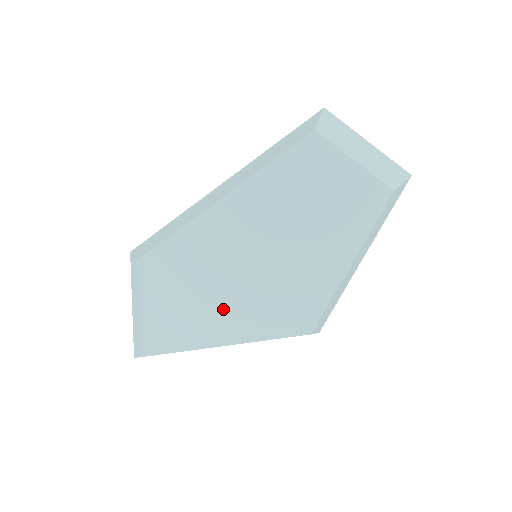
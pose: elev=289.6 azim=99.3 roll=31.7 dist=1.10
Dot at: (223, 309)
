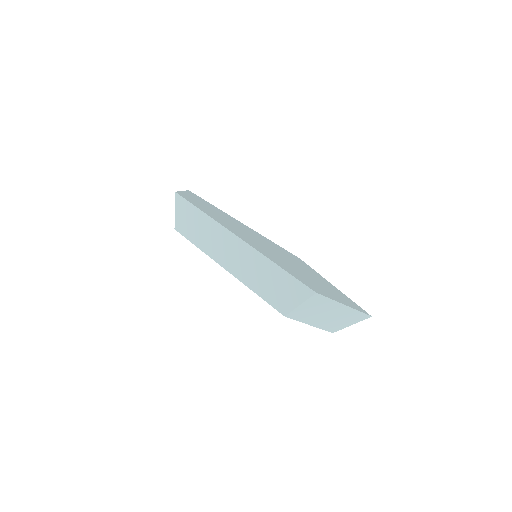
Dot at: occluded
